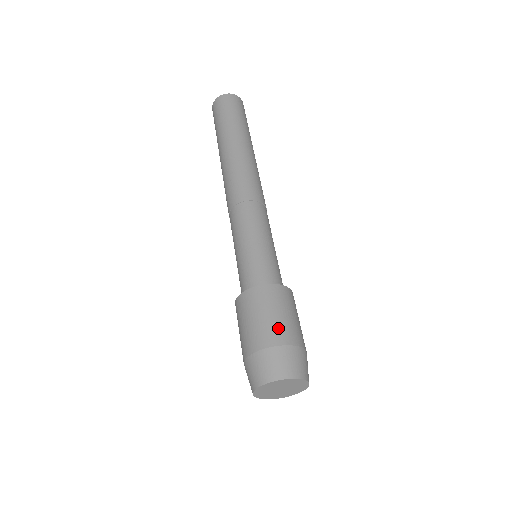
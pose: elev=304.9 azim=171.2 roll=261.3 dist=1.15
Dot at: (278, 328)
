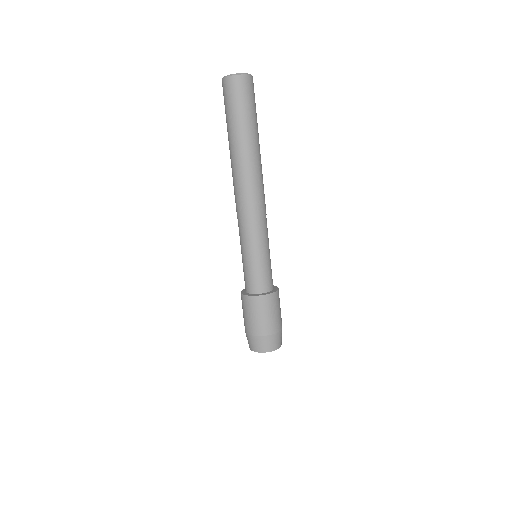
Dot at: (264, 325)
